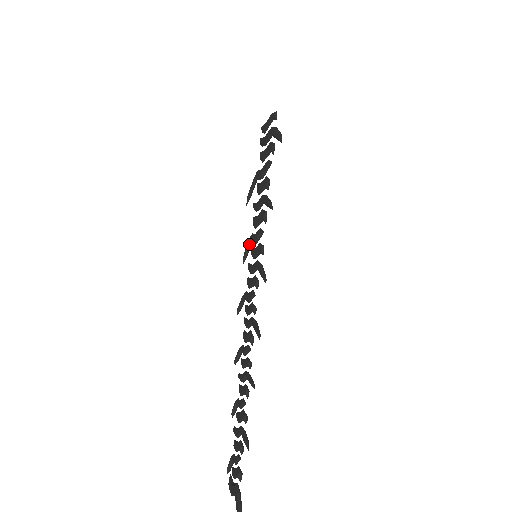
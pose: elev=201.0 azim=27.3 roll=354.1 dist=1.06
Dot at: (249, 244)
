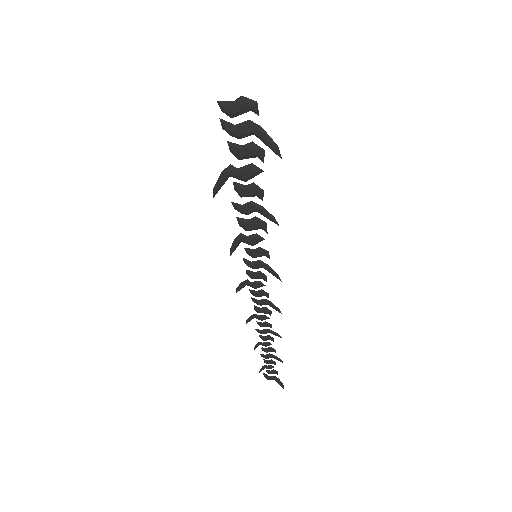
Dot at: (239, 243)
